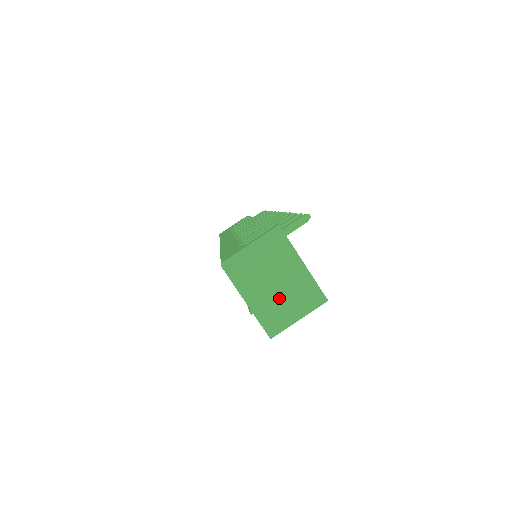
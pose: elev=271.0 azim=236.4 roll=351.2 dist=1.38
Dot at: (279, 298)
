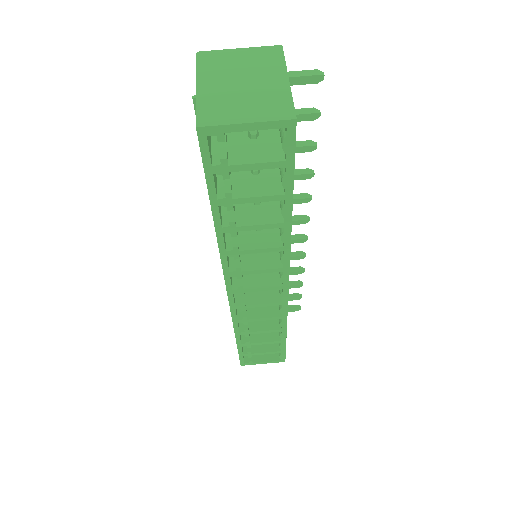
Dot at: (237, 96)
